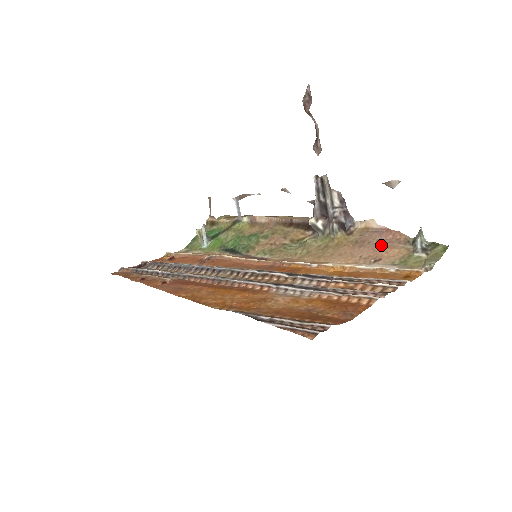
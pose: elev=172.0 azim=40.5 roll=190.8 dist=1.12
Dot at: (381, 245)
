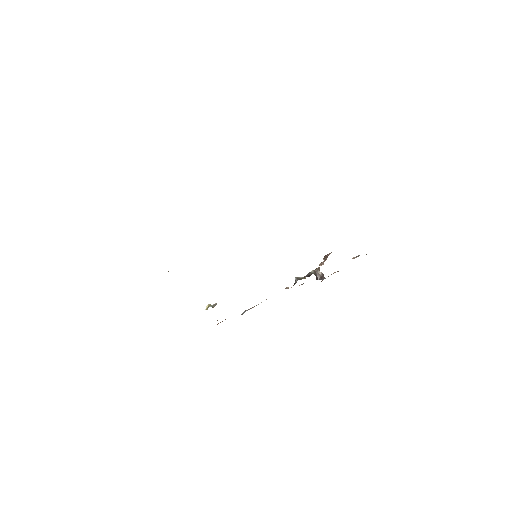
Dot at: occluded
